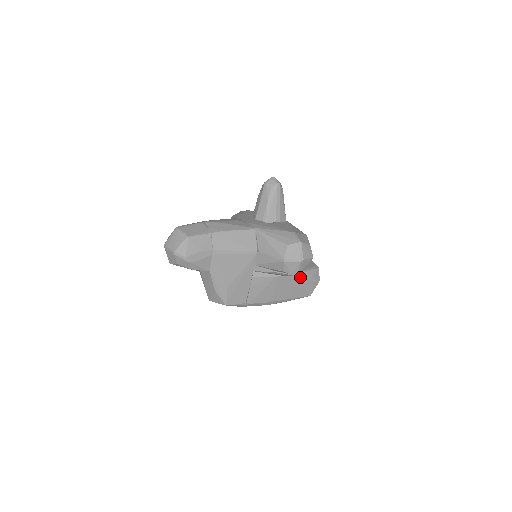
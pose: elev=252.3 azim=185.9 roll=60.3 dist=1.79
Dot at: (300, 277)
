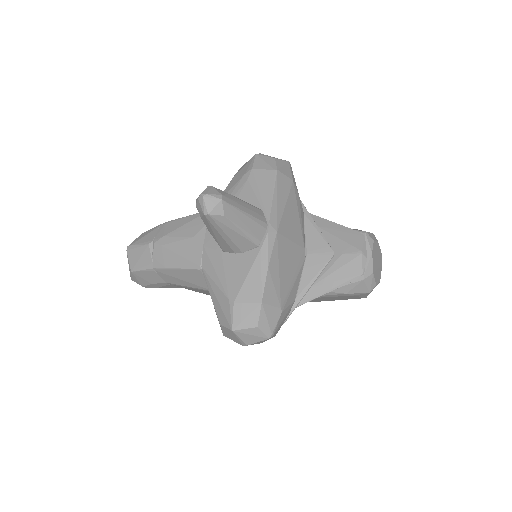
Dot at: (320, 296)
